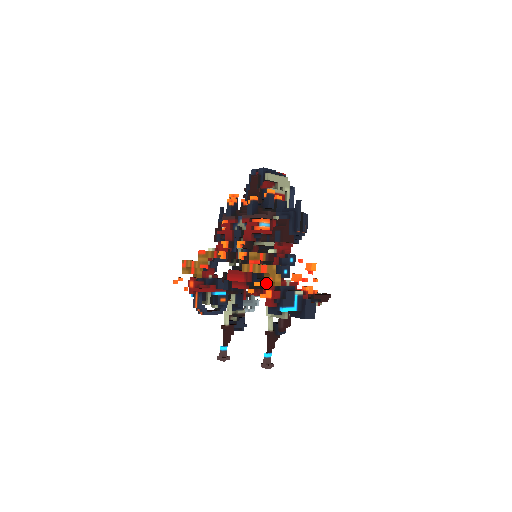
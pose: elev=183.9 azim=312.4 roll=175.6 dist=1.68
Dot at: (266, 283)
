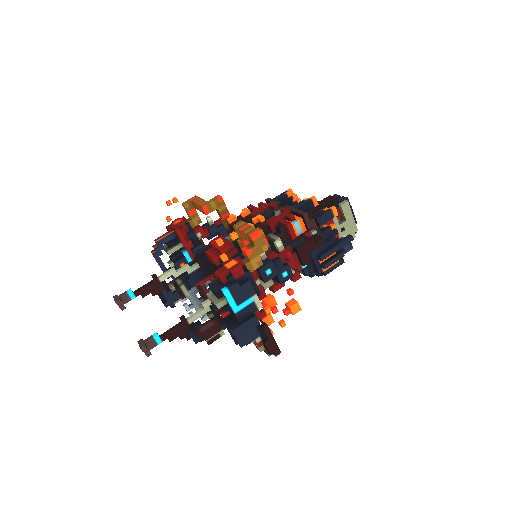
Dot at: occluded
